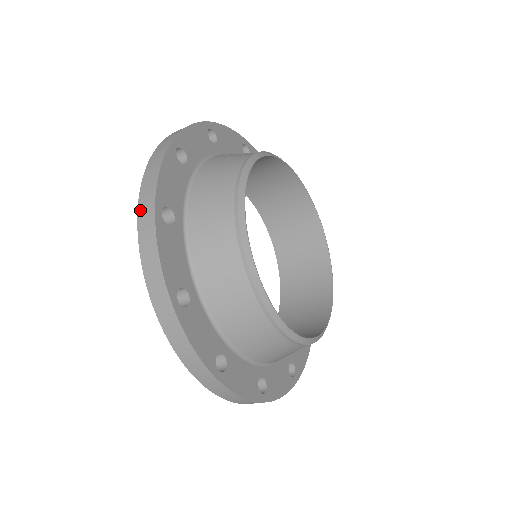
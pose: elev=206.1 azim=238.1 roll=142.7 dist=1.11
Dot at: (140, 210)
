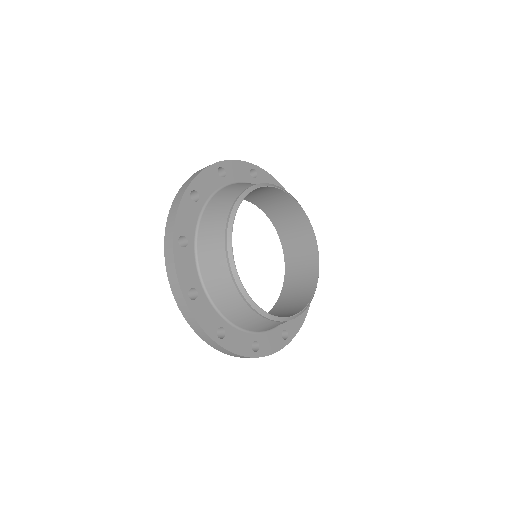
Dot at: (181, 189)
